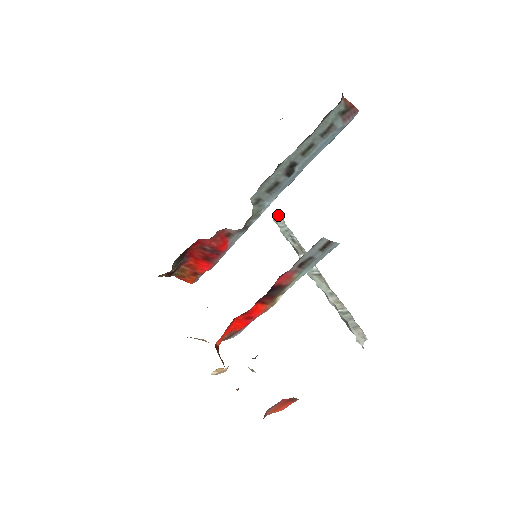
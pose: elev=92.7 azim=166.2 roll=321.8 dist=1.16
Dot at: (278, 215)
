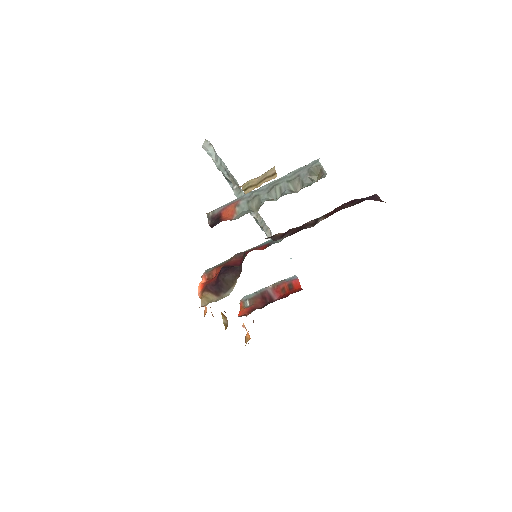
Dot at: (210, 146)
